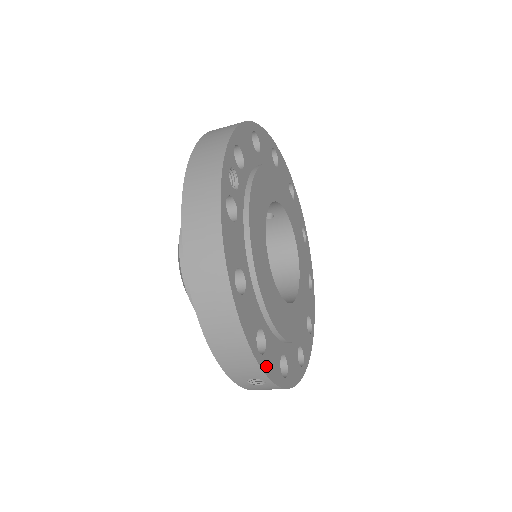
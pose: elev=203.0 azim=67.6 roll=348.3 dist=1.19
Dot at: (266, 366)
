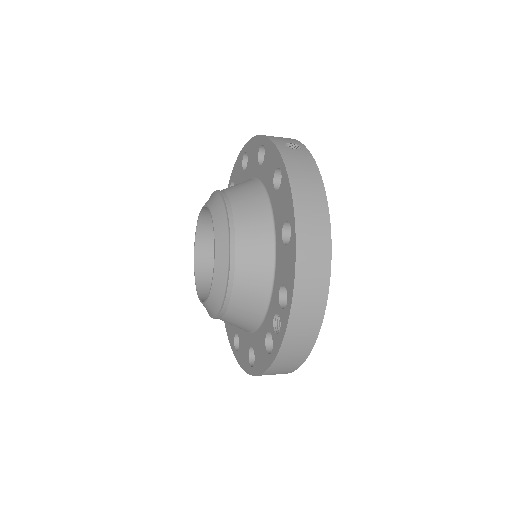
Dot at: occluded
